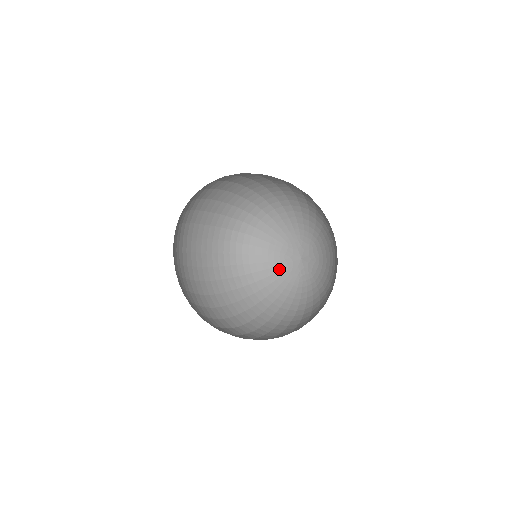
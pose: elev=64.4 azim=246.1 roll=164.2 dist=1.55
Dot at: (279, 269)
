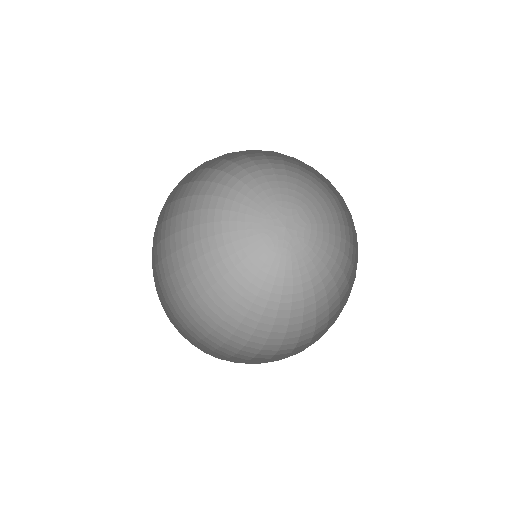
Dot at: (255, 226)
